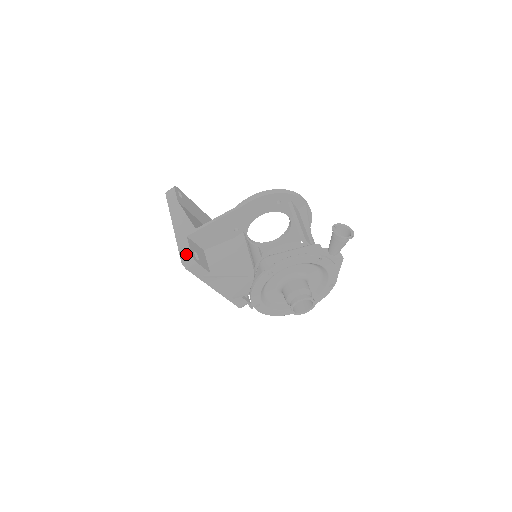
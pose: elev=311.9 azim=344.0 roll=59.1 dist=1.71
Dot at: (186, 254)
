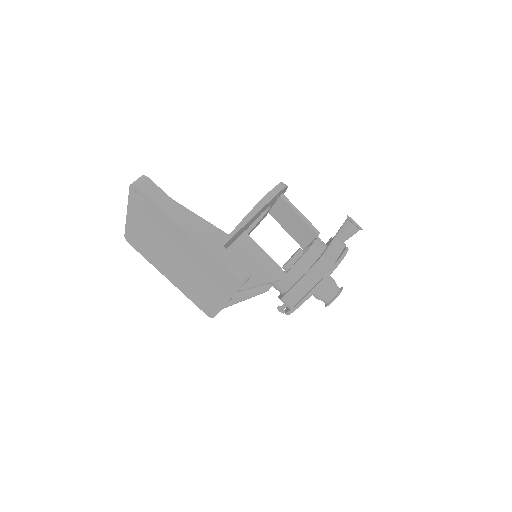
Dot at: (239, 269)
